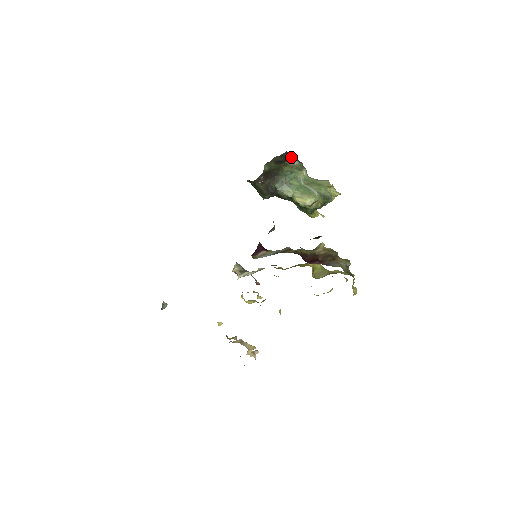
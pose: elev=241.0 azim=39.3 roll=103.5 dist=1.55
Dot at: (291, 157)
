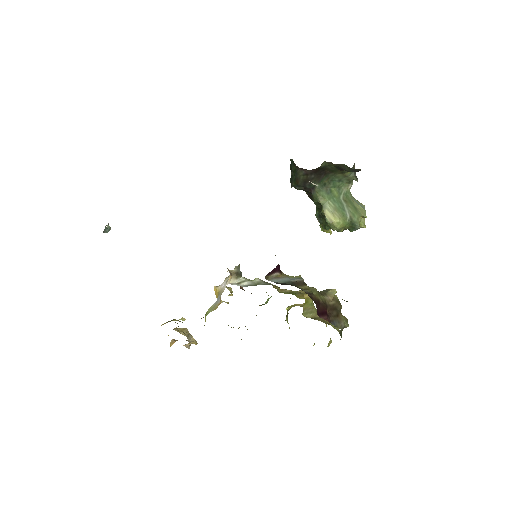
Dot at: (353, 167)
